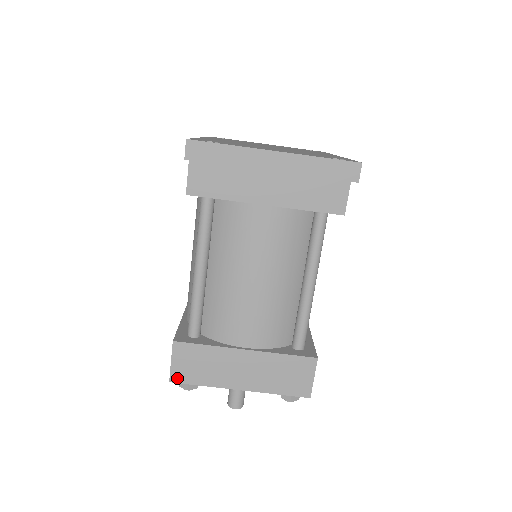
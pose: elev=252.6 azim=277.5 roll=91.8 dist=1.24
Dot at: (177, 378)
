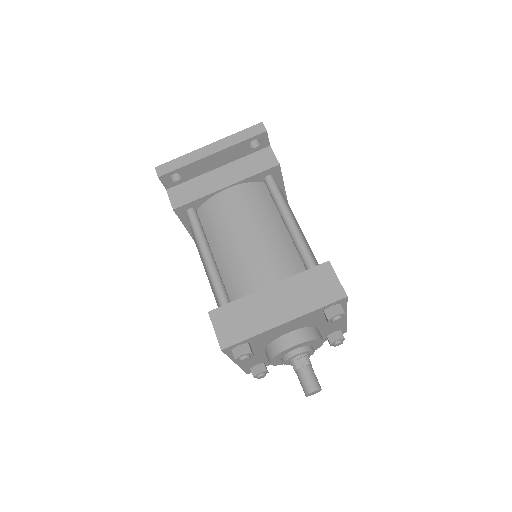
Dot at: (226, 343)
